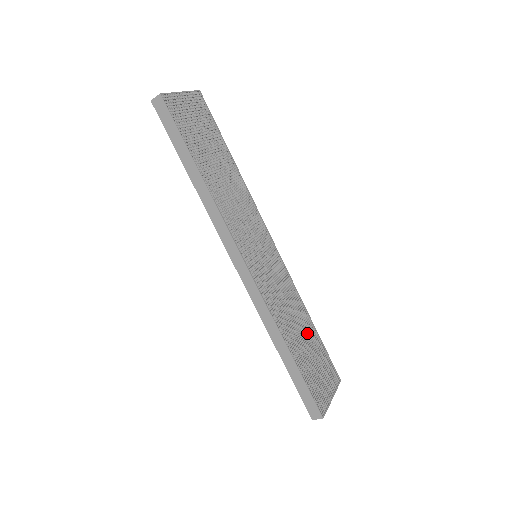
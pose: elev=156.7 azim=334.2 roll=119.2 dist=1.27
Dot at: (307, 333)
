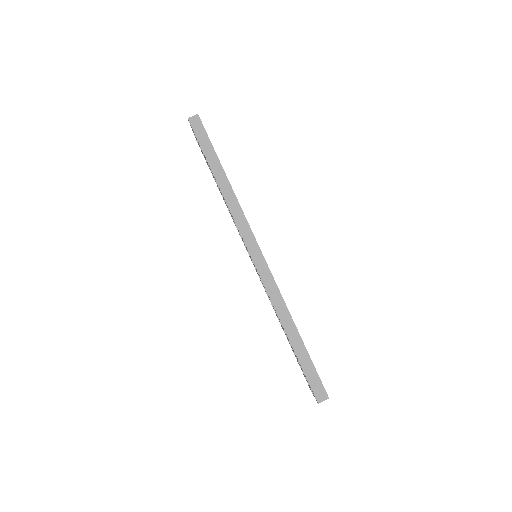
Dot at: occluded
